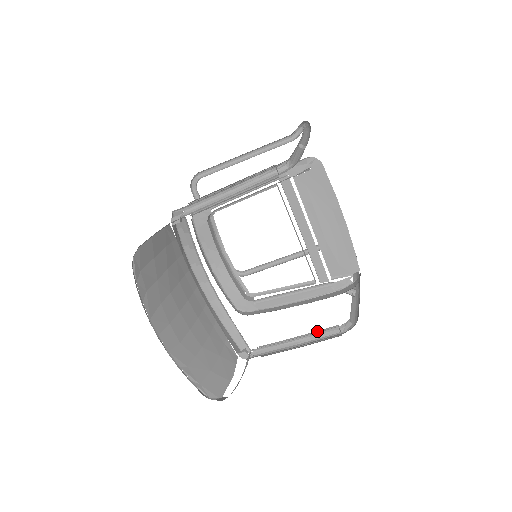
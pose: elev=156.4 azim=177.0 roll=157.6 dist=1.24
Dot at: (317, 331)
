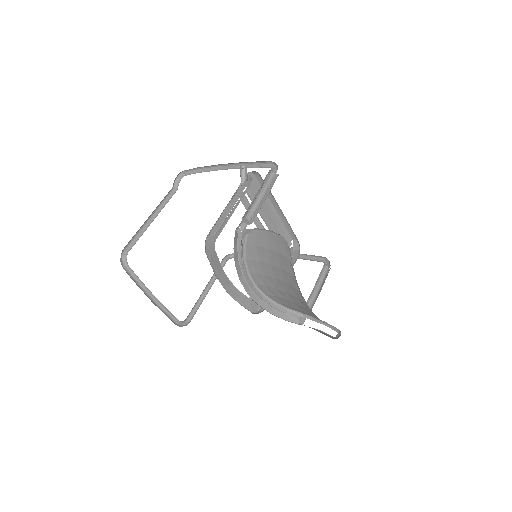
Dot at: occluded
